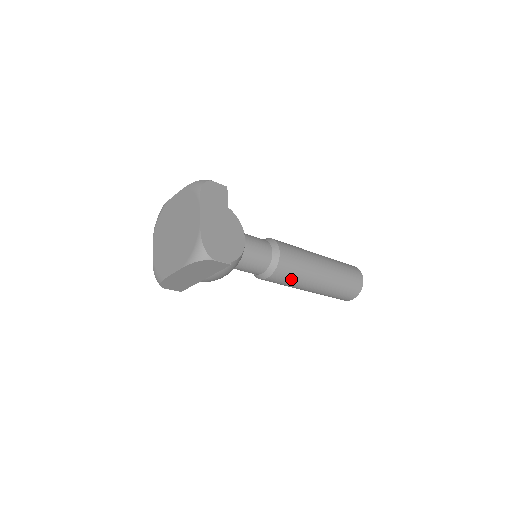
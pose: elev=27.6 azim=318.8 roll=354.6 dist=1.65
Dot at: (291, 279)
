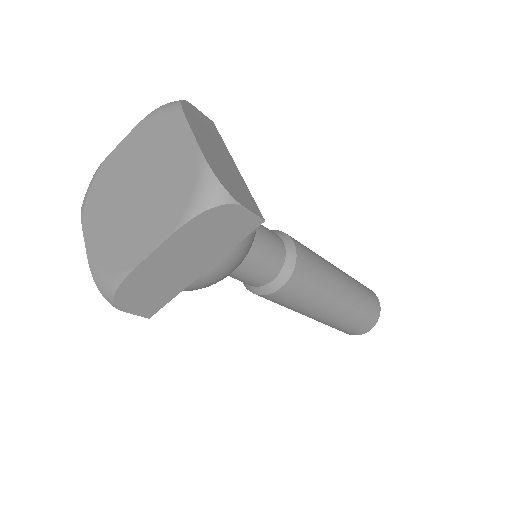
Dot at: (311, 290)
